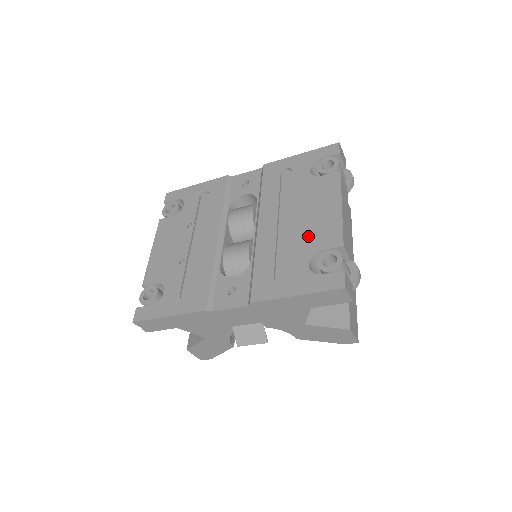
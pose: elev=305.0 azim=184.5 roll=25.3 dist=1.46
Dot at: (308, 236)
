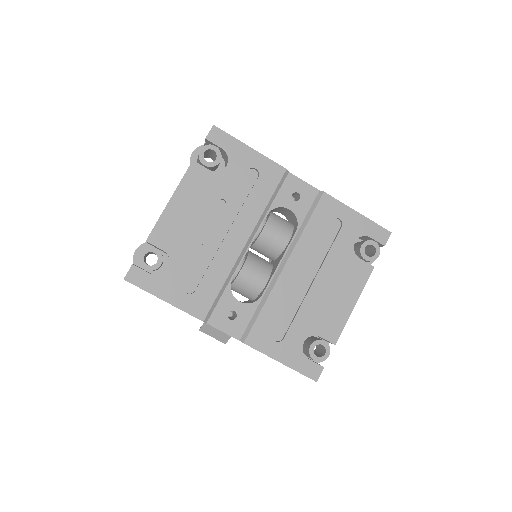
Dot at: (317, 314)
